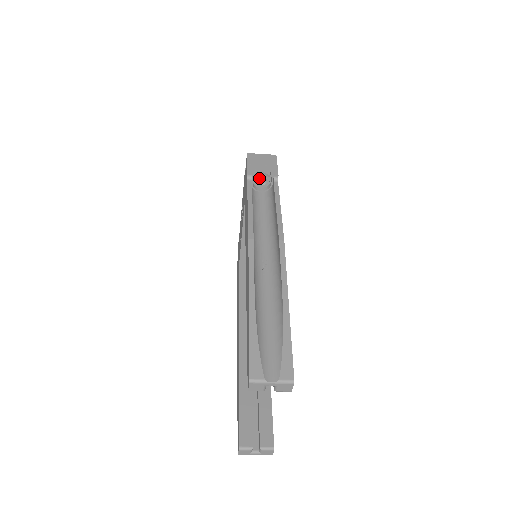
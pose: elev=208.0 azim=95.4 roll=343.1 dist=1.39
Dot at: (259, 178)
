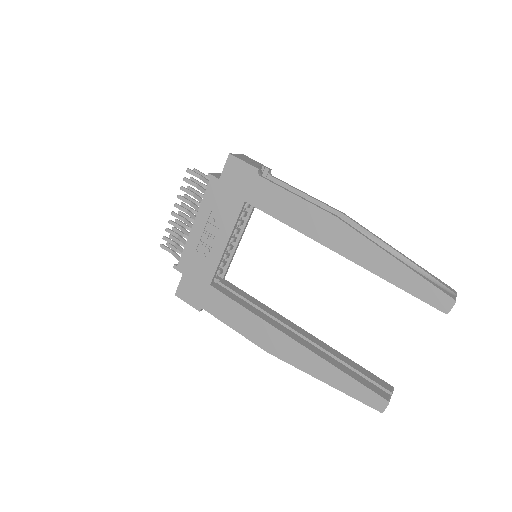
Dot at: occluded
